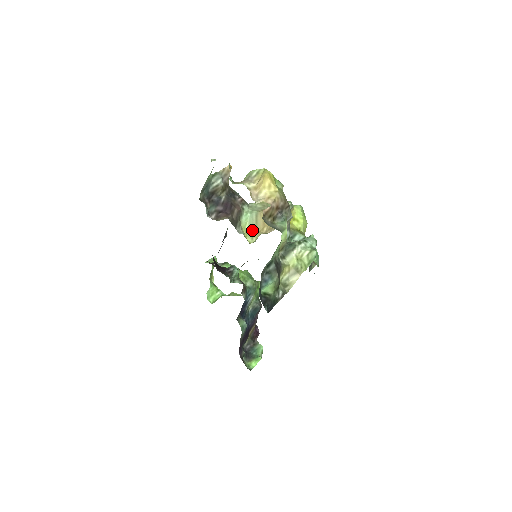
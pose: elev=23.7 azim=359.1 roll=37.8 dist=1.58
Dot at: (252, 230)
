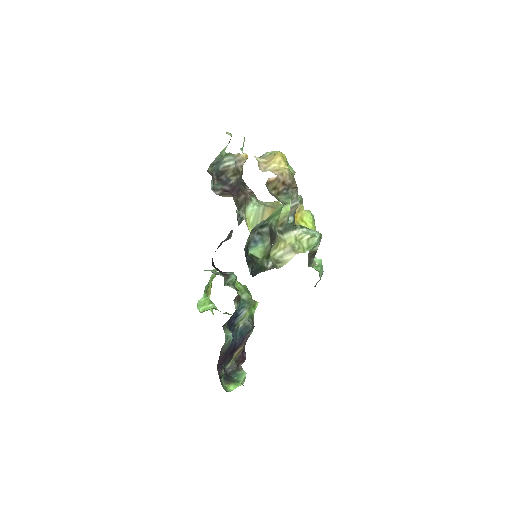
Dot at: (256, 223)
